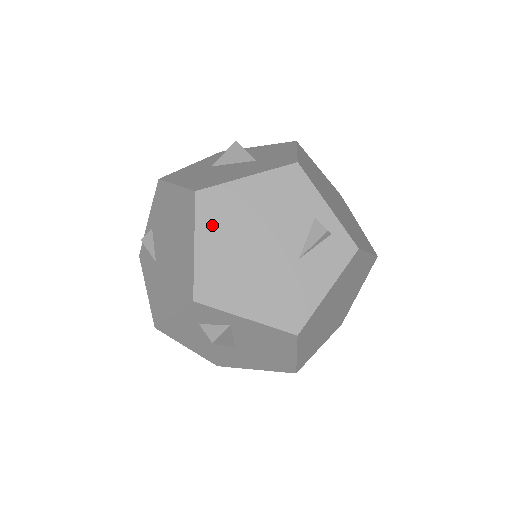
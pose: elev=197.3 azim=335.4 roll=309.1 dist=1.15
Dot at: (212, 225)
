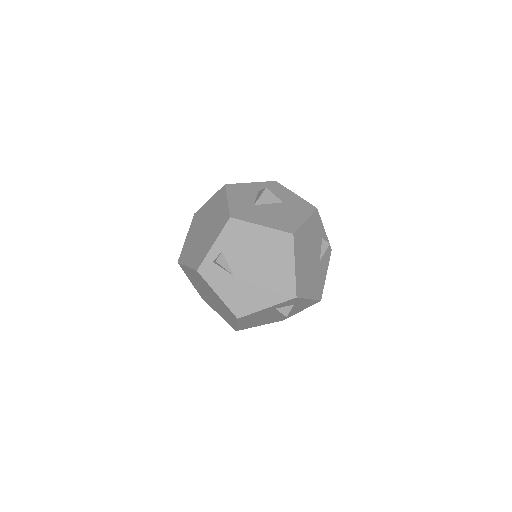
Dot at: (299, 252)
